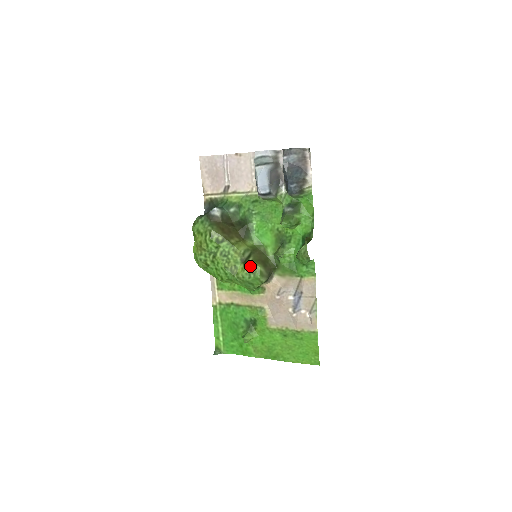
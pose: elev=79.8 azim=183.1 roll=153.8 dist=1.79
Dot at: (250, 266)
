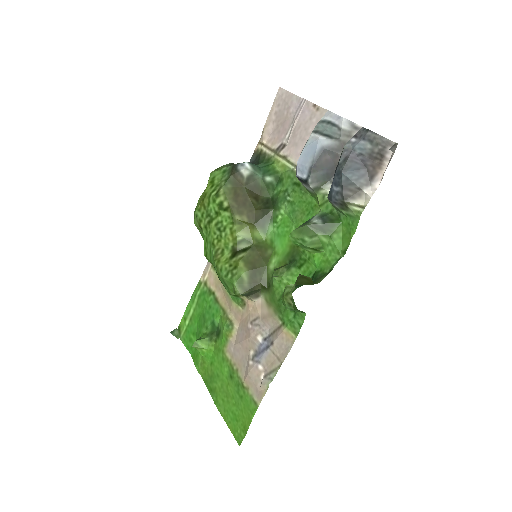
Dot at: (235, 262)
